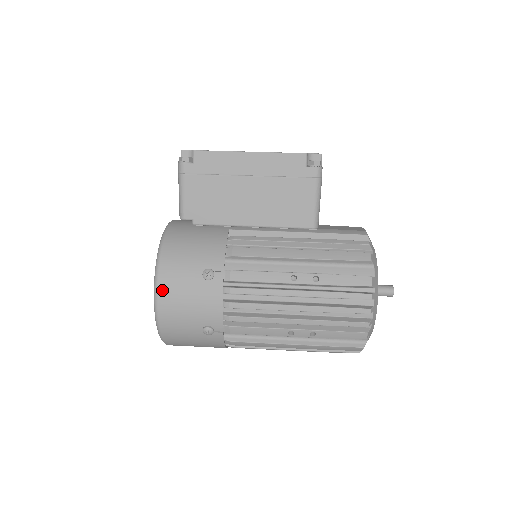
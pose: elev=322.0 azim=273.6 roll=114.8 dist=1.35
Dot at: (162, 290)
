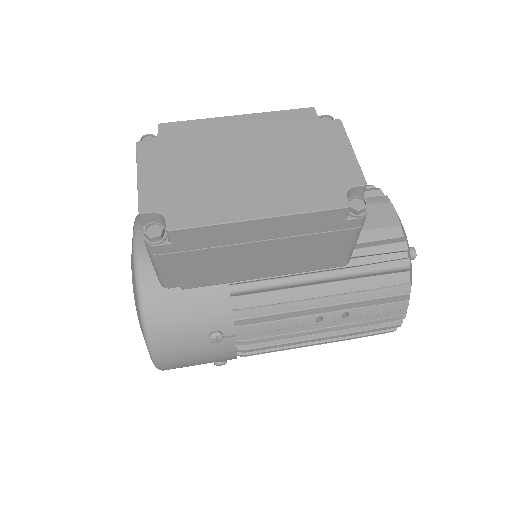
Dot at: (162, 359)
